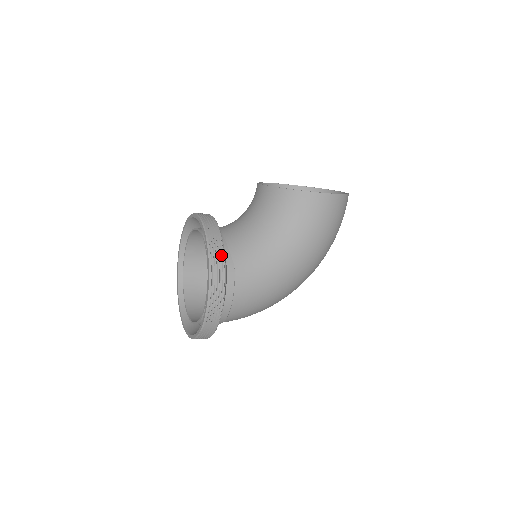
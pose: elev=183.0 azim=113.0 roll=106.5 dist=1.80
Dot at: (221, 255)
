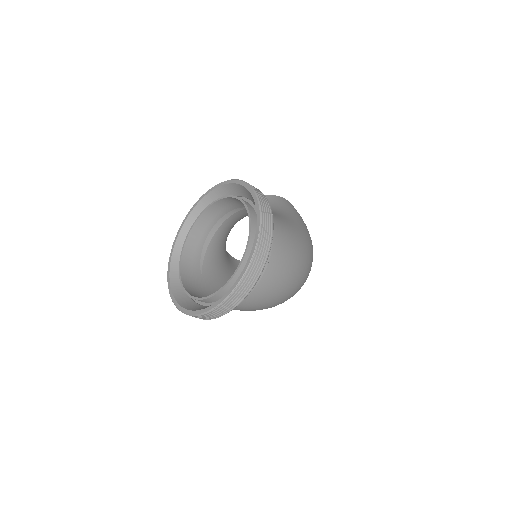
Dot at: occluded
